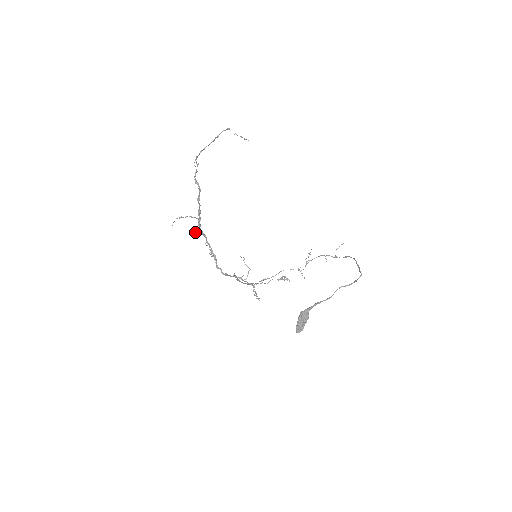
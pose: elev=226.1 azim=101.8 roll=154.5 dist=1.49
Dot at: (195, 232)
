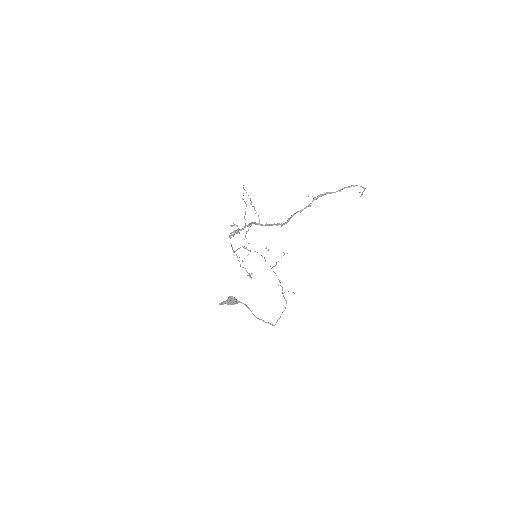
Dot at: (245, 237)
